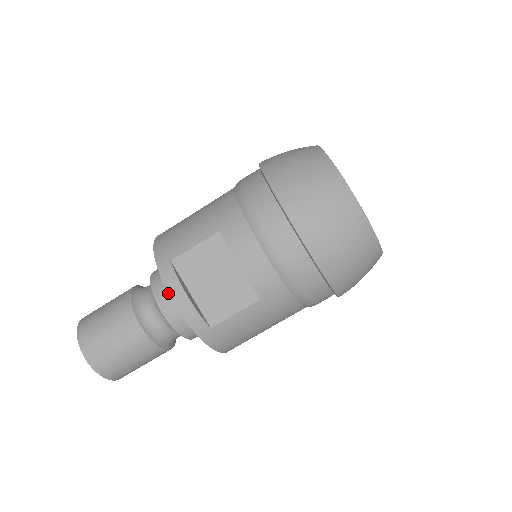
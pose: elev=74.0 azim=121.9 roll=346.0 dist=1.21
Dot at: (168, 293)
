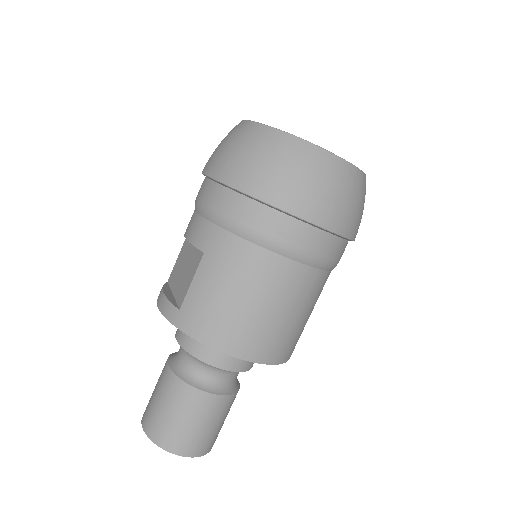
Dot at: (157, 301)
